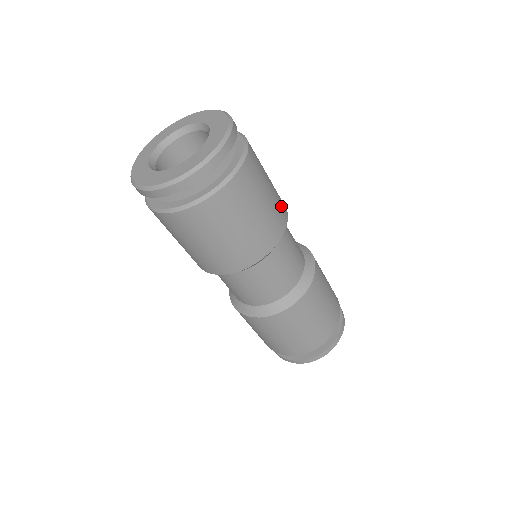
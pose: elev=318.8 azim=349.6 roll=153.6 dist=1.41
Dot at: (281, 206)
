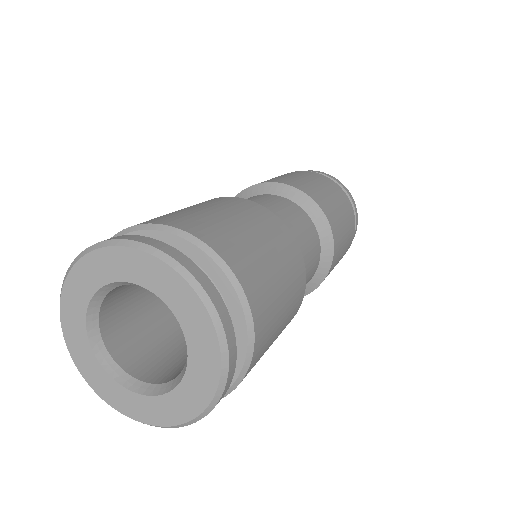
Dot at: (269, 223)
